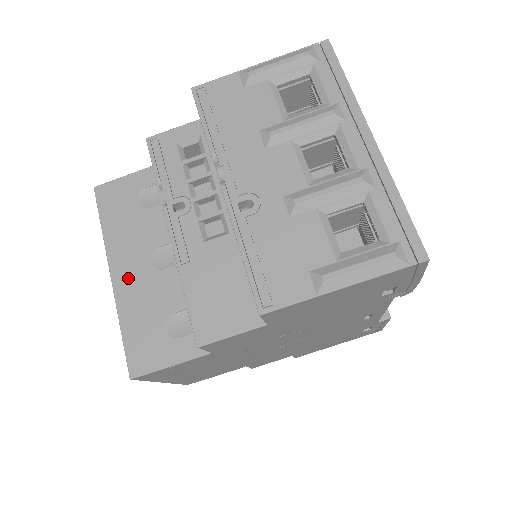
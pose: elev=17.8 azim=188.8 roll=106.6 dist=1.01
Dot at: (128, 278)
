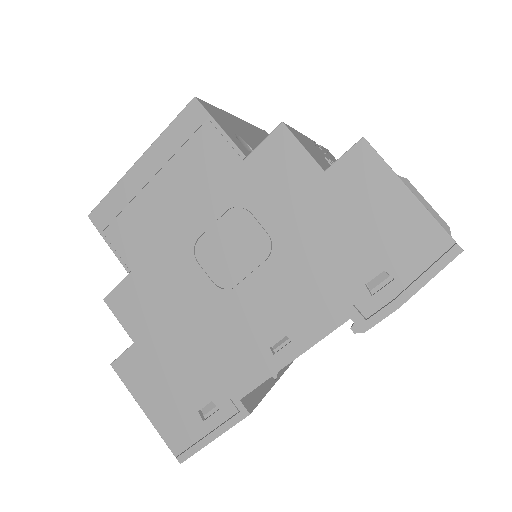
Dot at: (243, 126)
